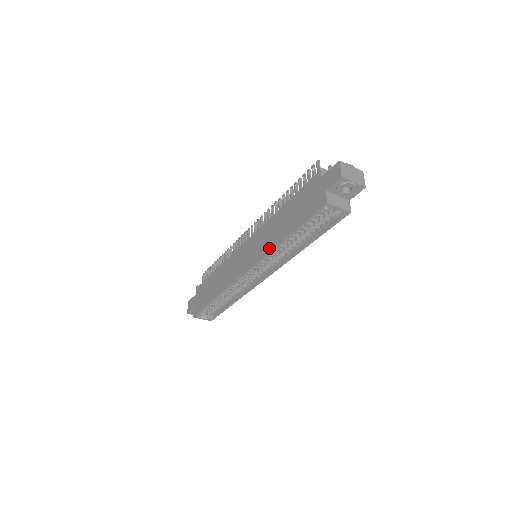
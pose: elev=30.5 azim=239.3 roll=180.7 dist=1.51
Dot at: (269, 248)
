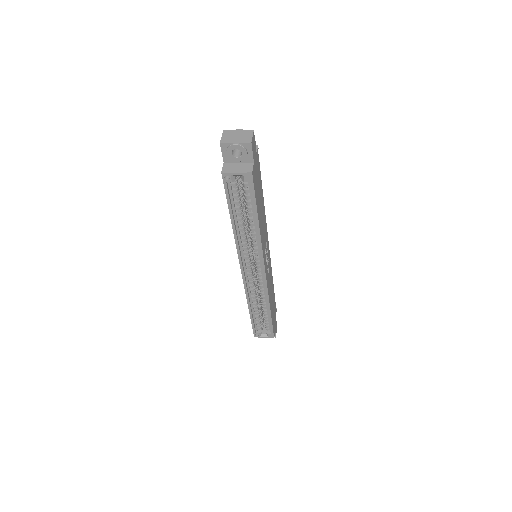
Dot at: (235, 240)
